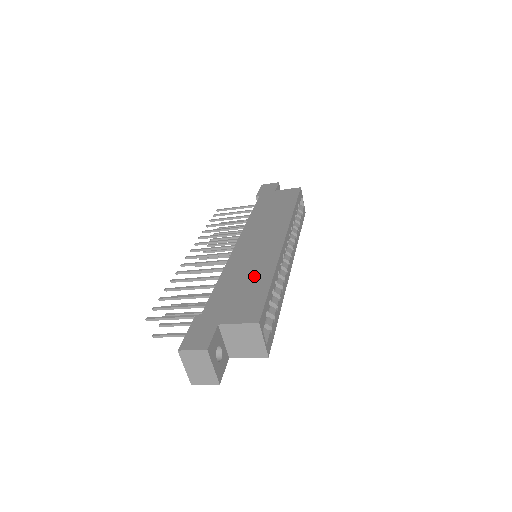
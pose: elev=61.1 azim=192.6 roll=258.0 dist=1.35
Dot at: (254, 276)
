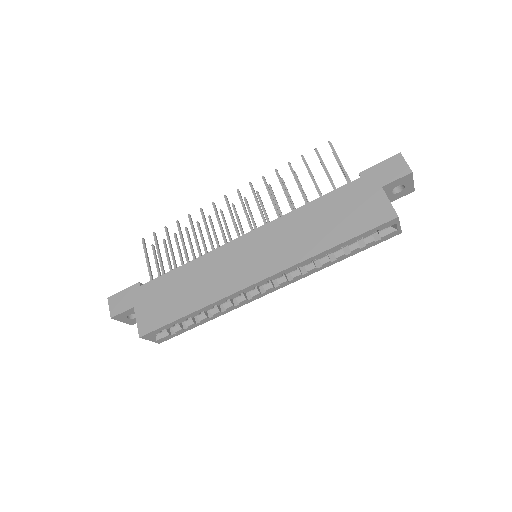
Dot at: (192, 294)
